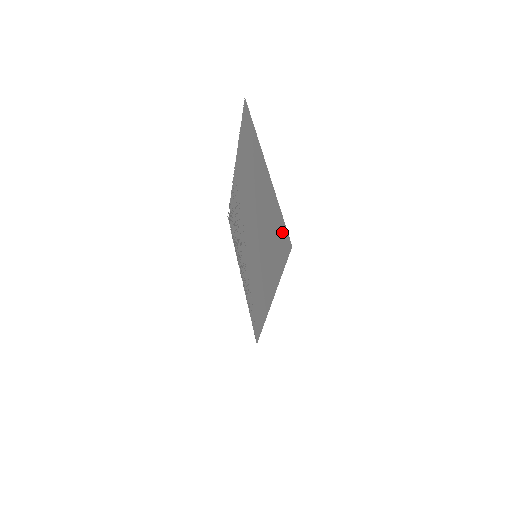
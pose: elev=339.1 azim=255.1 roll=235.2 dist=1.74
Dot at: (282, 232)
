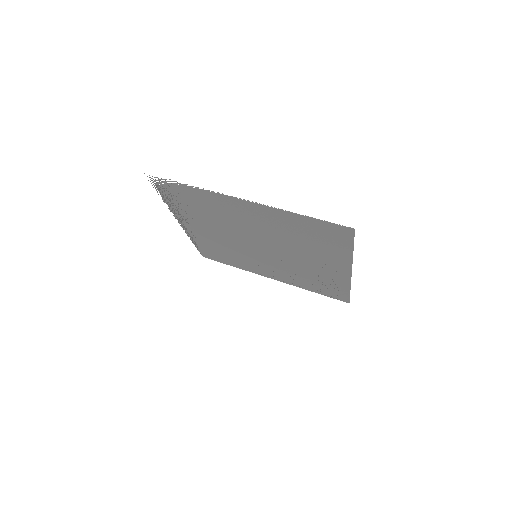
Dot at: (340, 294)
